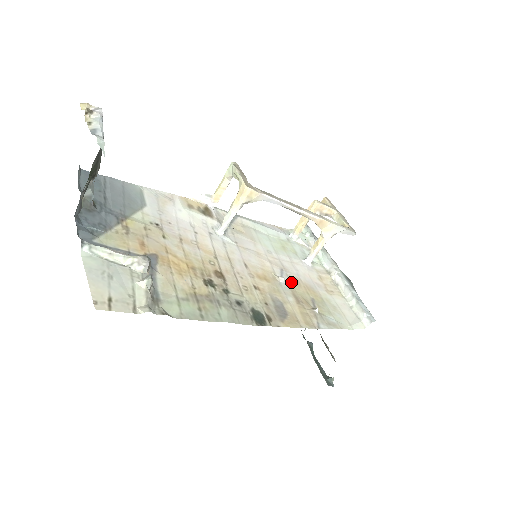
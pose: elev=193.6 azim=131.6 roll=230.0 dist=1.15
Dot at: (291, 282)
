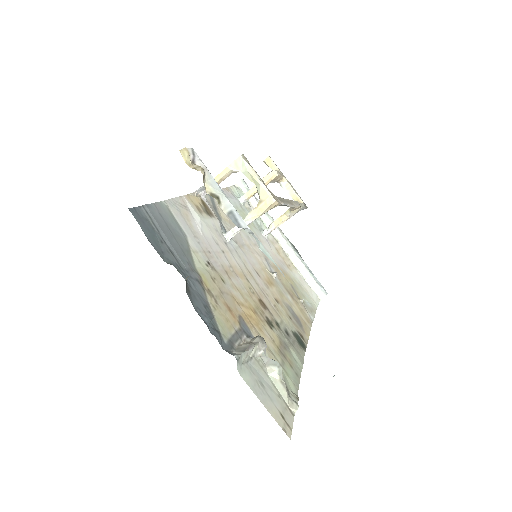
Dot at: occluded
